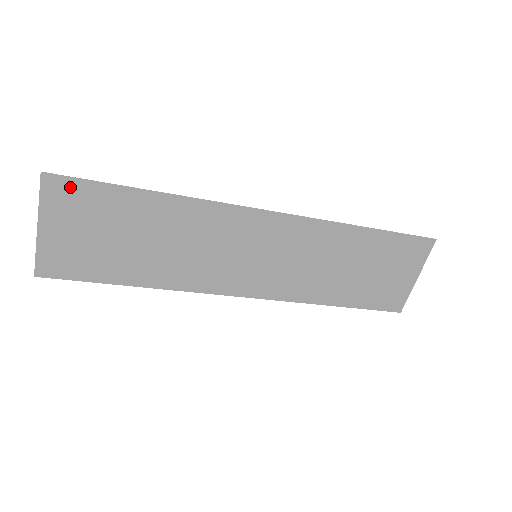
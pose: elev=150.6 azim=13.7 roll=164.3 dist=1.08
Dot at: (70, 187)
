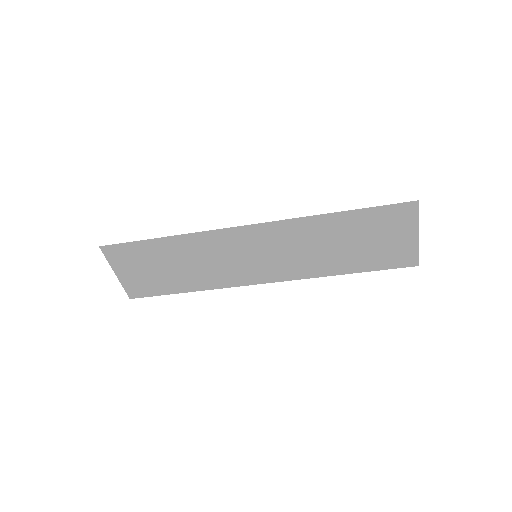
Dot at: (118, 249)
